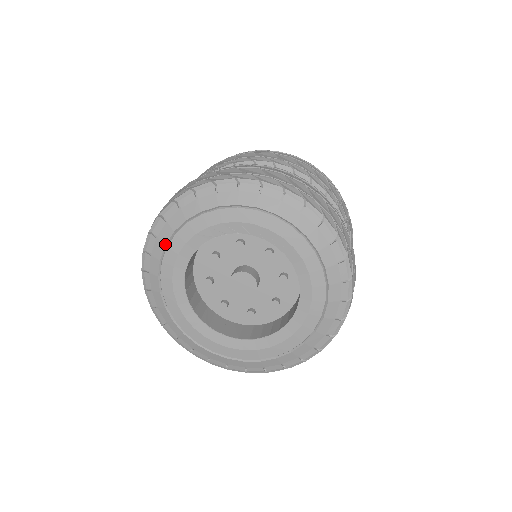
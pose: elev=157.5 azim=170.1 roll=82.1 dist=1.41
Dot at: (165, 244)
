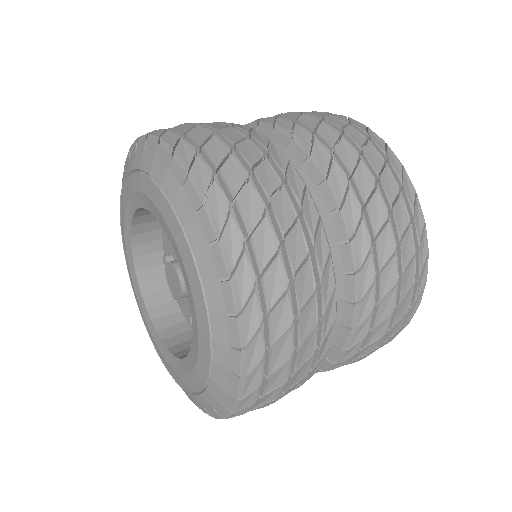
Dot at: (120, 196)
